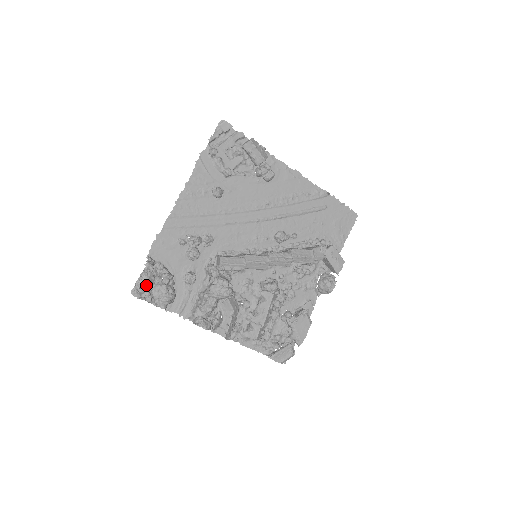
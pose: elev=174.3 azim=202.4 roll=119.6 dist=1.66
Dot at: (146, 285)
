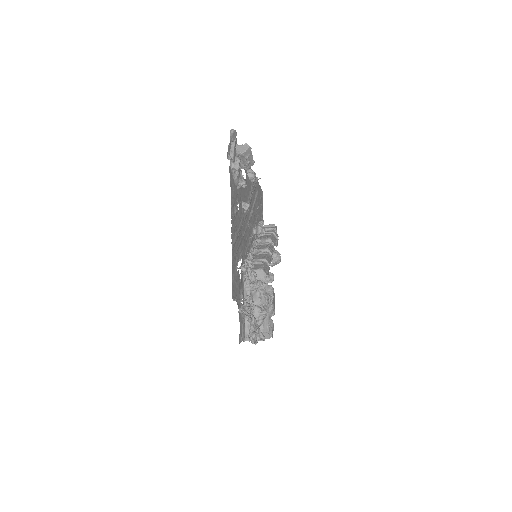
Dot at: occluded
